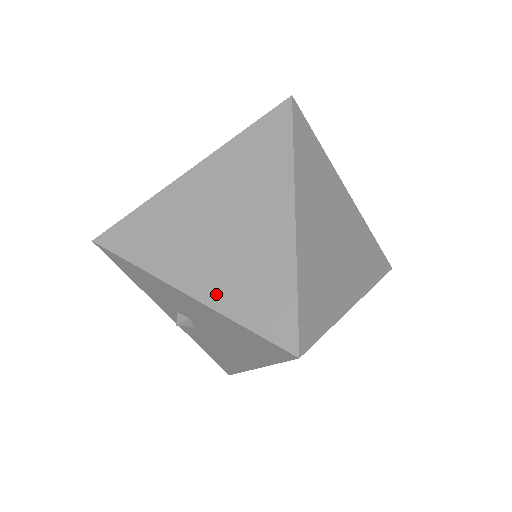
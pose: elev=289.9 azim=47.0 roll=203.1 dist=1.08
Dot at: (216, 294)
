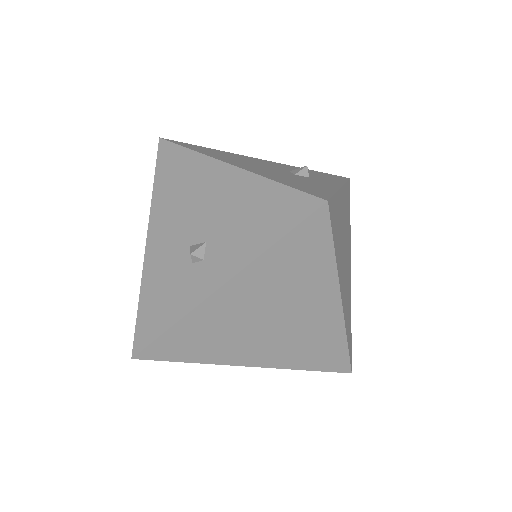
Dot at: (282, 361)
